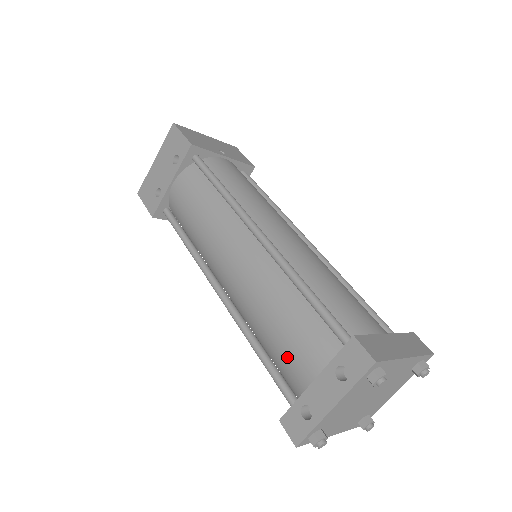
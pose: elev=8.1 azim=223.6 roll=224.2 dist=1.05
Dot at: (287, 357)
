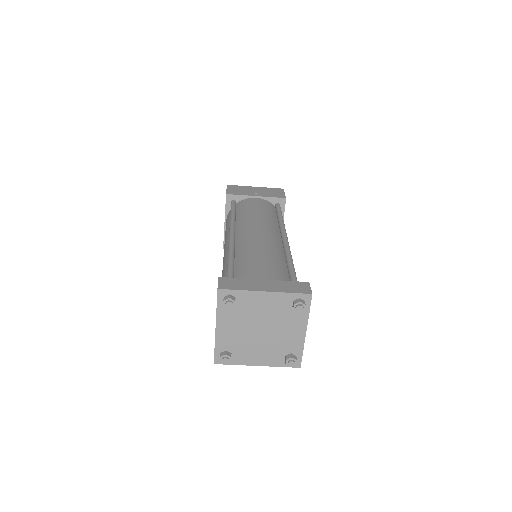
Dot at: occluded
